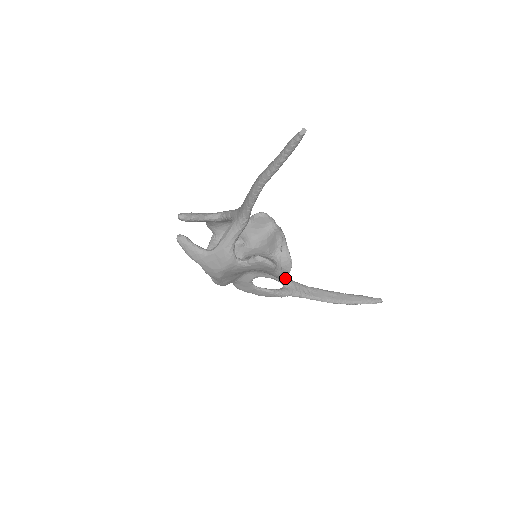
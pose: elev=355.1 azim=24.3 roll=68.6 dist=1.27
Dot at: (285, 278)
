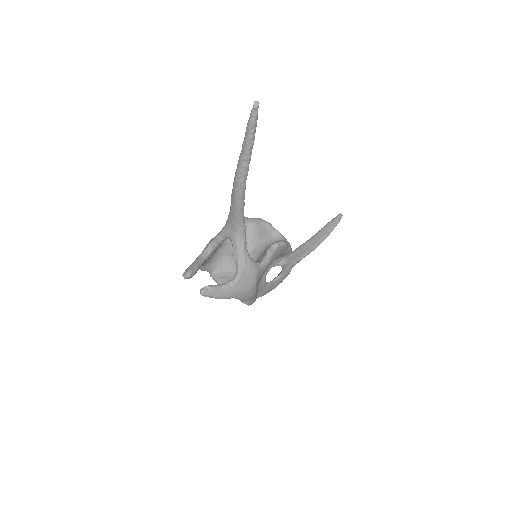
Dot at: occluded
